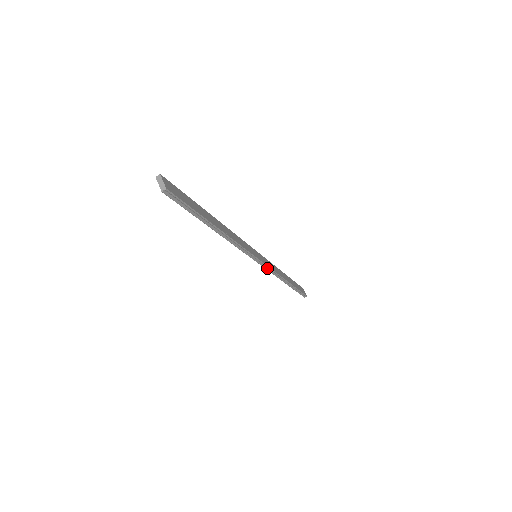
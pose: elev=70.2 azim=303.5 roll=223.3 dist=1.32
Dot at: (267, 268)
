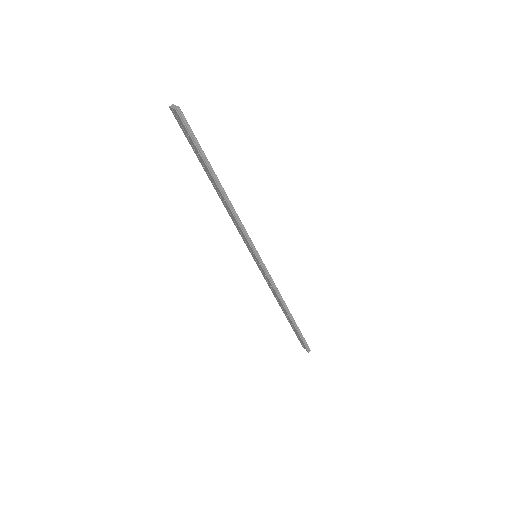
Dot at: (268, 276)
